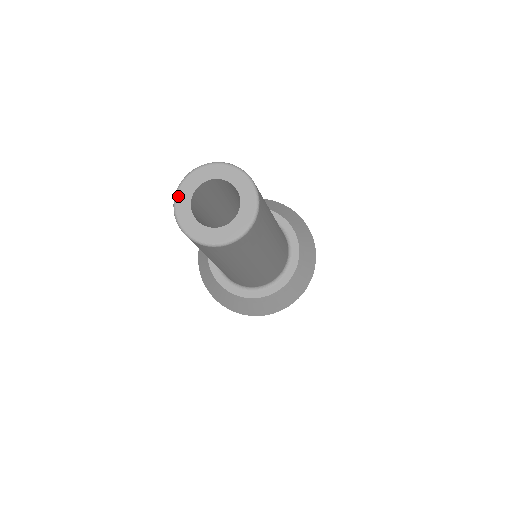
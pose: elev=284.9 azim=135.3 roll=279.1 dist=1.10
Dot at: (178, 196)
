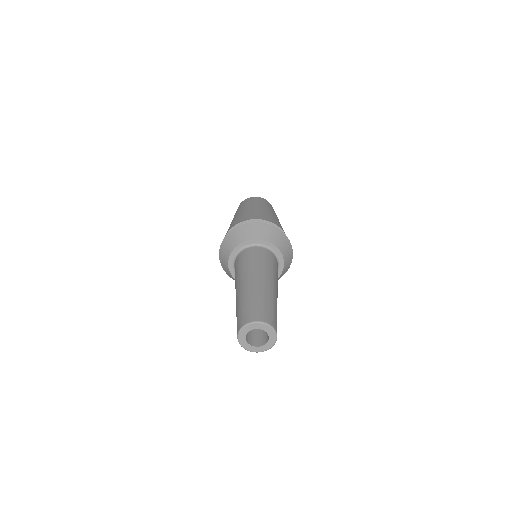
Dot at: (241, 344)
